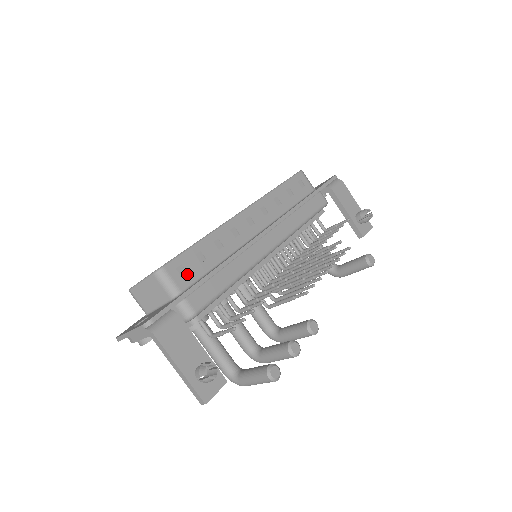
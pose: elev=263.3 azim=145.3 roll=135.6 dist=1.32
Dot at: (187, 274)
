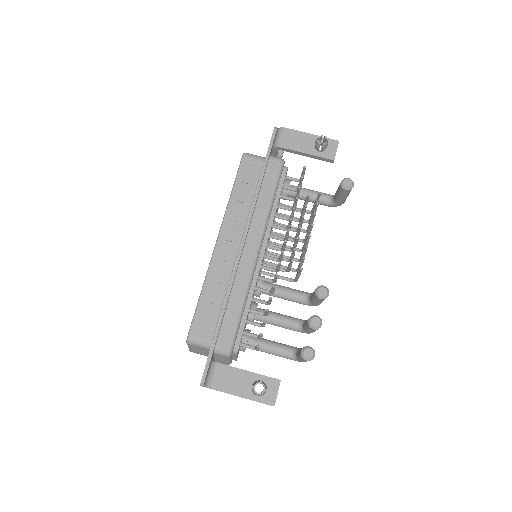
Dot at: (207, 327)
